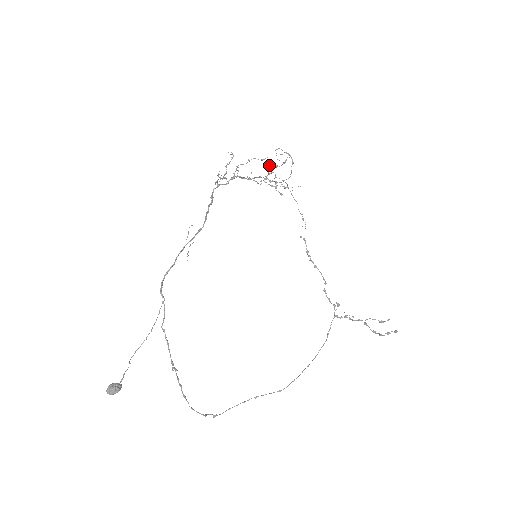
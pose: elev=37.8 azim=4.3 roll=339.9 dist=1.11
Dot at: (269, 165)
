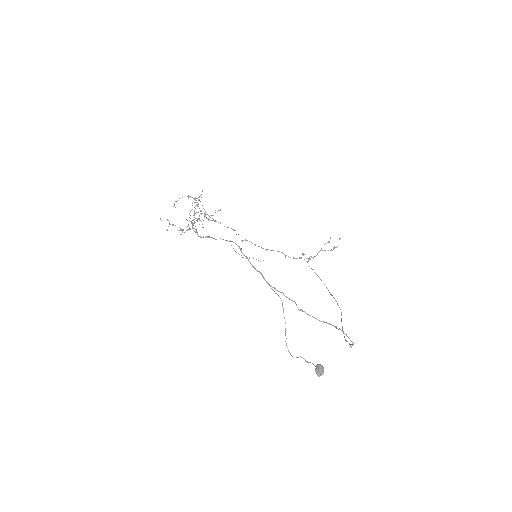
Dot at: (194, 207)
